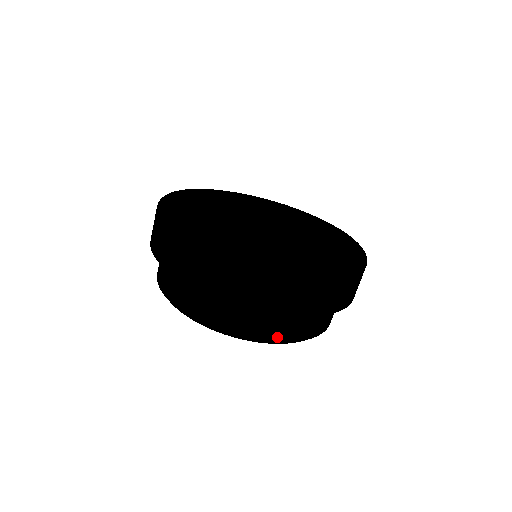
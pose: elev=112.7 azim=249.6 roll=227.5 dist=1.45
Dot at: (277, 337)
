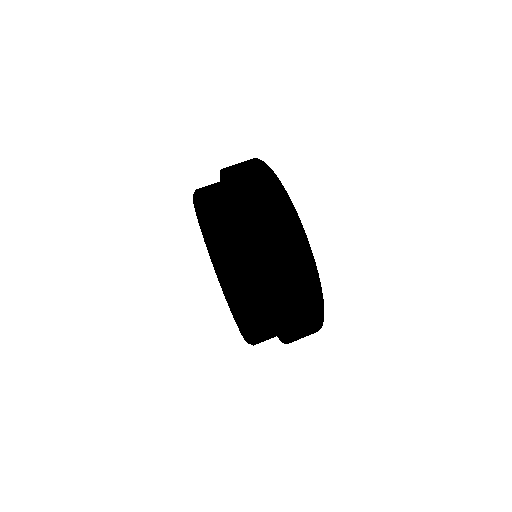
Dot at: (229, 243)
